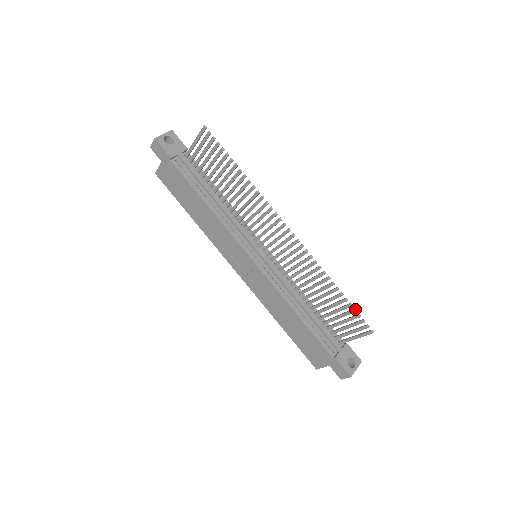
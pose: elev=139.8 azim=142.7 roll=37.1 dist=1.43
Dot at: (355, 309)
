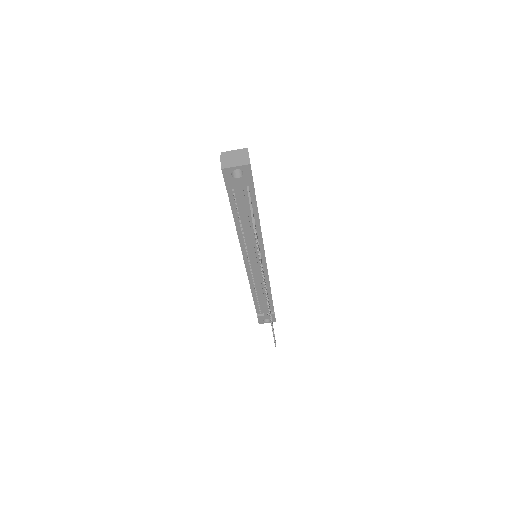
Dot at: (274, 338)
